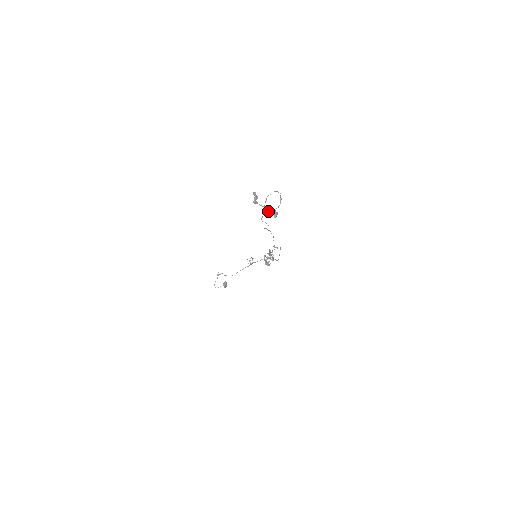
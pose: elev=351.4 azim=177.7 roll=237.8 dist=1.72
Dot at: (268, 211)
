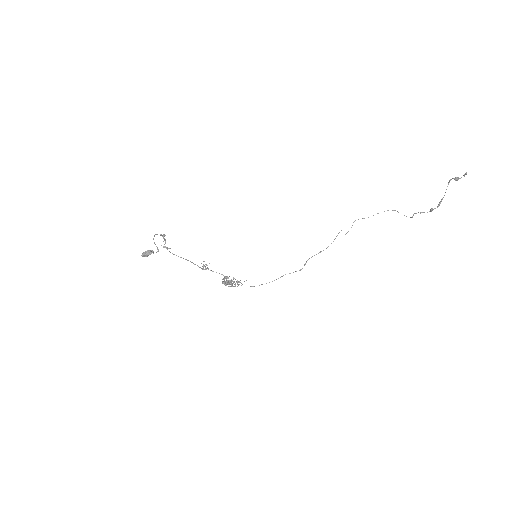
Dot at: occluded
